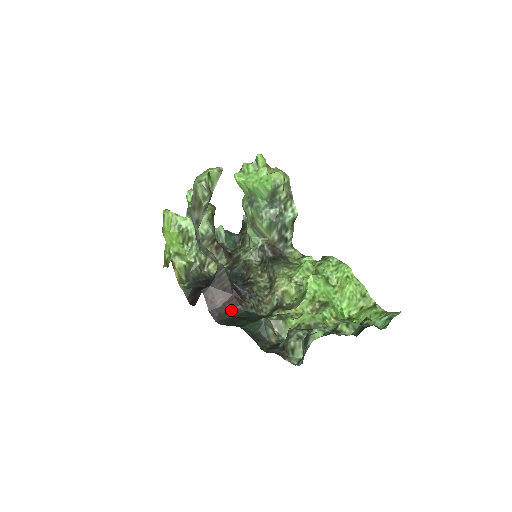
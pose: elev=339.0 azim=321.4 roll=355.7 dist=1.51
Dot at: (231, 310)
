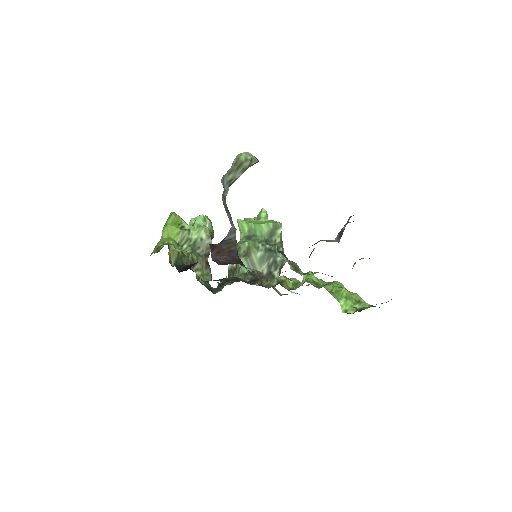
Dot at: occluded
